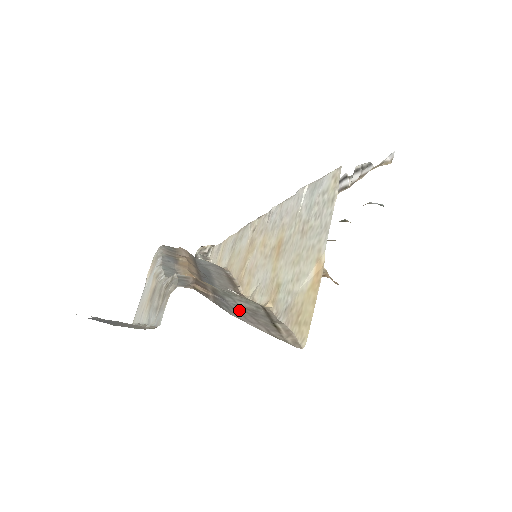
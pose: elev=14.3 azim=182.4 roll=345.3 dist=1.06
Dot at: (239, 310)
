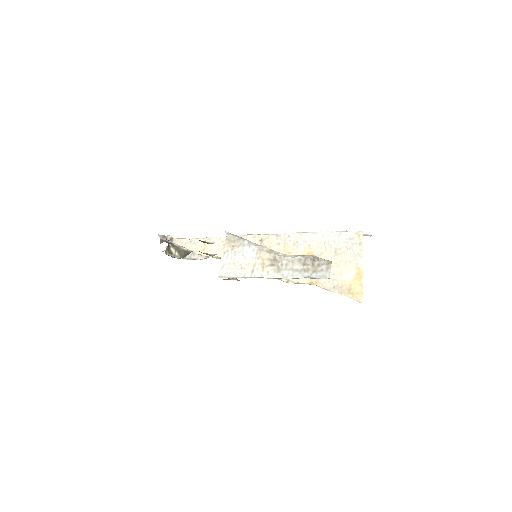
Dot at: occluded
